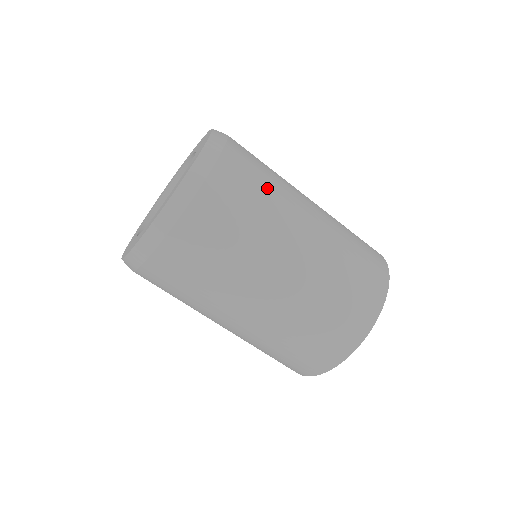
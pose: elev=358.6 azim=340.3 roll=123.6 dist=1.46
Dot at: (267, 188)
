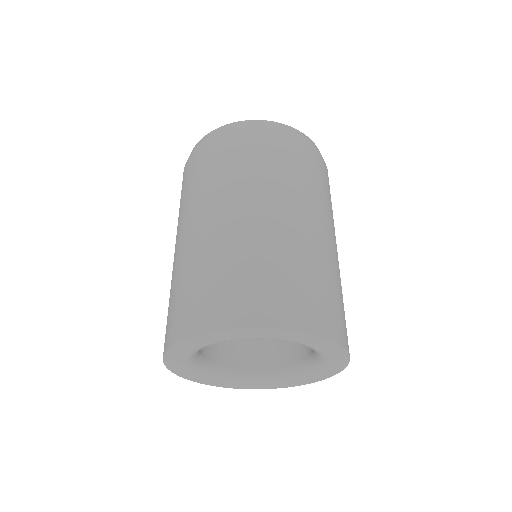
Dot at: (307, 178)
